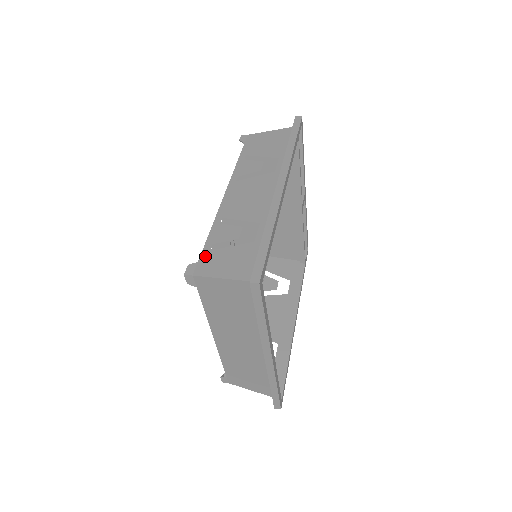
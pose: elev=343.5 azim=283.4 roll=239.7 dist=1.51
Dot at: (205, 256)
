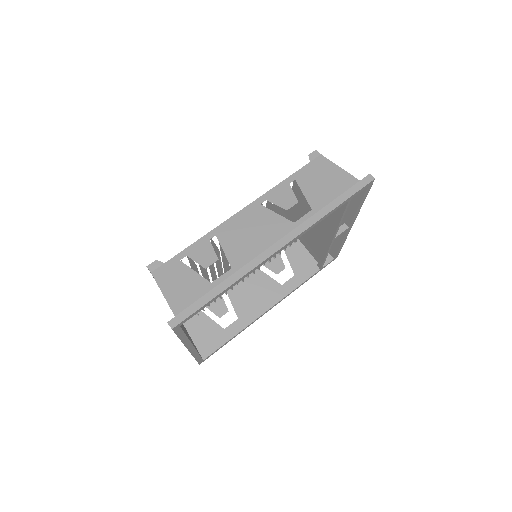
Dot at: (173, 263)
